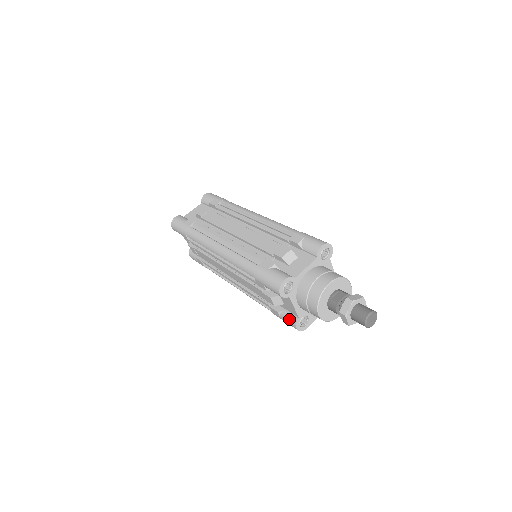
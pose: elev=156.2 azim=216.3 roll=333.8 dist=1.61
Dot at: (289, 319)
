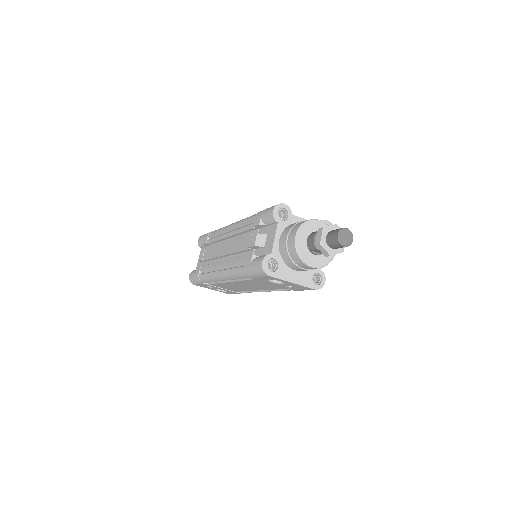
Dot at: (260, 257)
